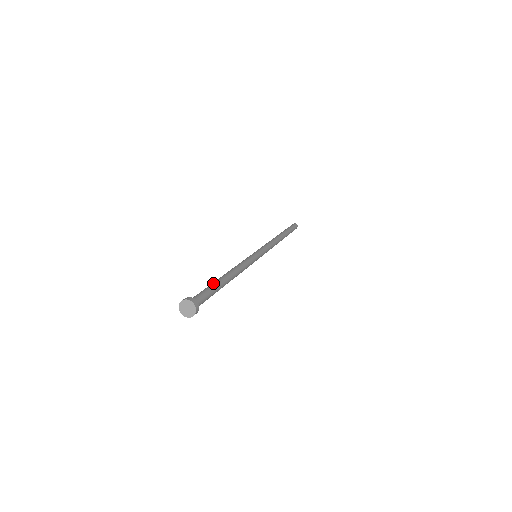
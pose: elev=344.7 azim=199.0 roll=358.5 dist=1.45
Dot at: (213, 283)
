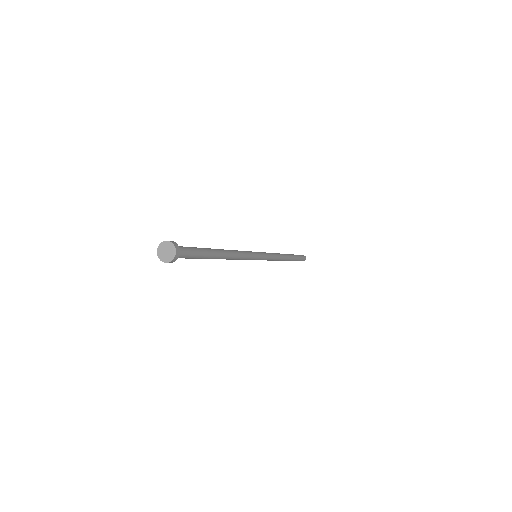
Dot at: occluded
